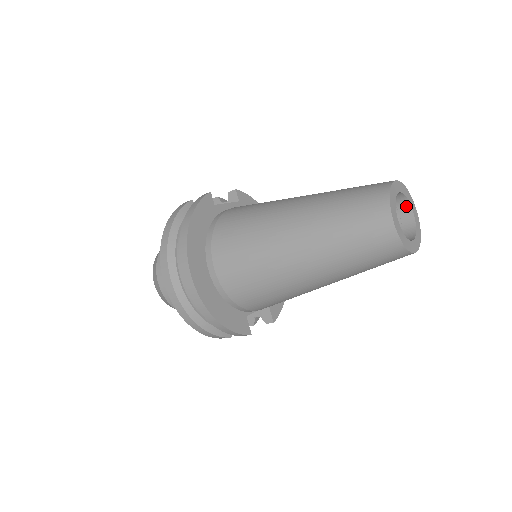
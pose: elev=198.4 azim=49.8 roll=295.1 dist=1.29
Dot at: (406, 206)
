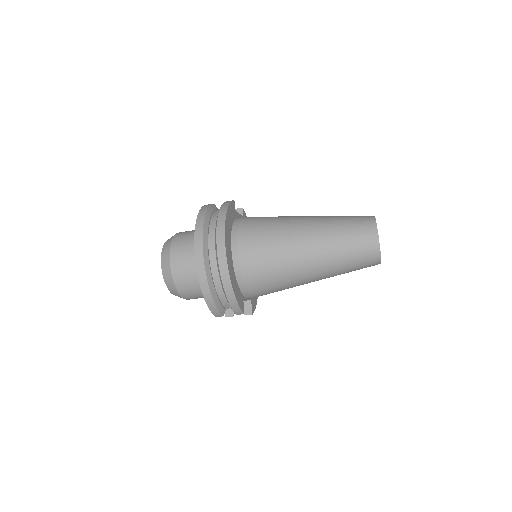
Dot at: occluded
